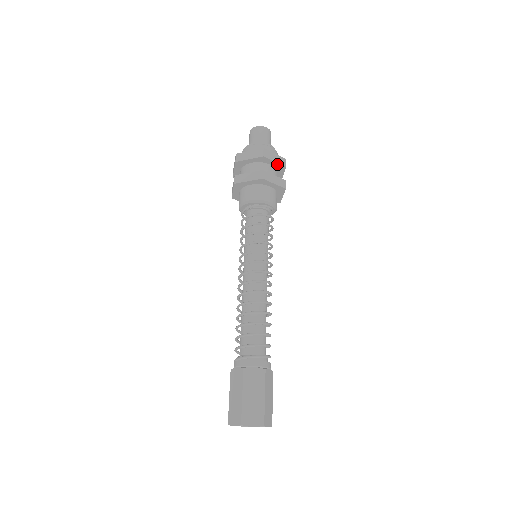
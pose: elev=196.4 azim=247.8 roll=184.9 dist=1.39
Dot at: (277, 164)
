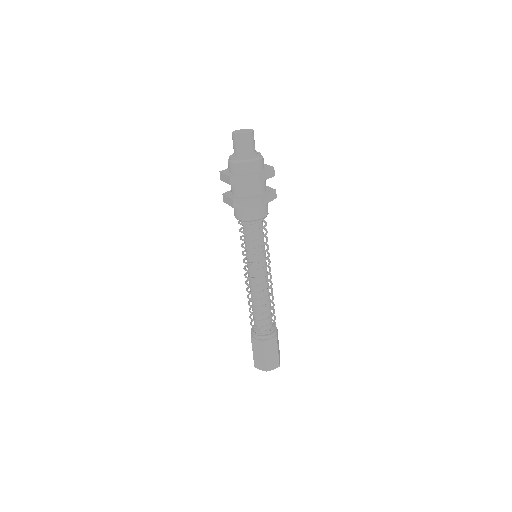
Dot at: (268, 178)
